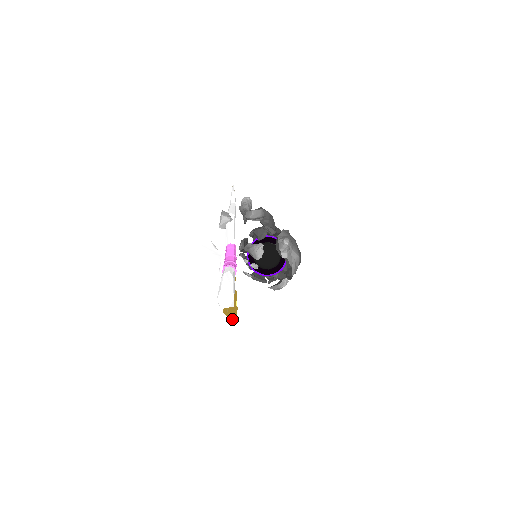
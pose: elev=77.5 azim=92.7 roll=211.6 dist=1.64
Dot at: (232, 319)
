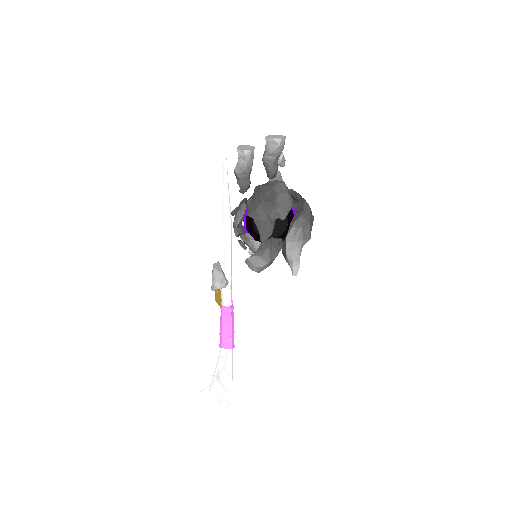
Dot at: occluded
